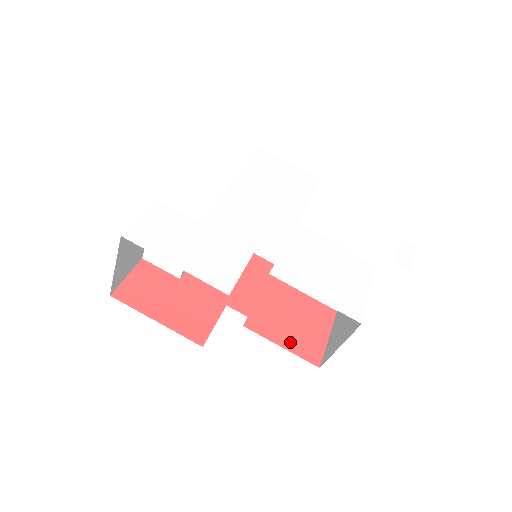
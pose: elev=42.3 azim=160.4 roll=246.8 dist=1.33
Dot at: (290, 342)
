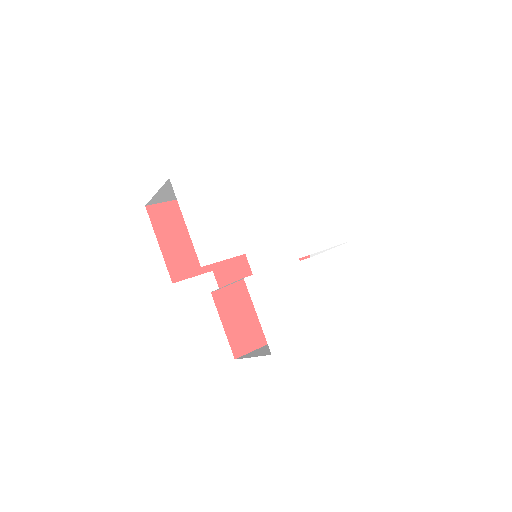
Dot at: (232, 328)
